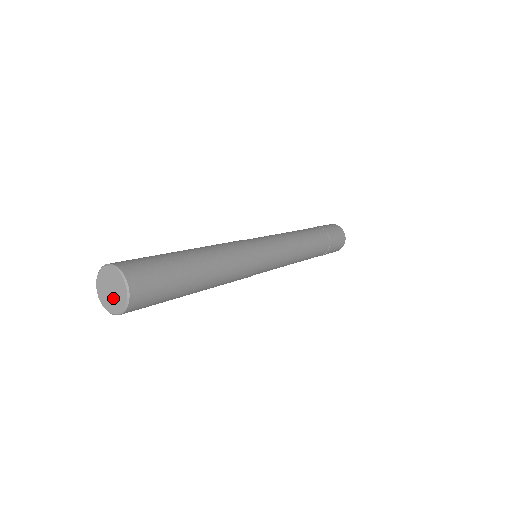
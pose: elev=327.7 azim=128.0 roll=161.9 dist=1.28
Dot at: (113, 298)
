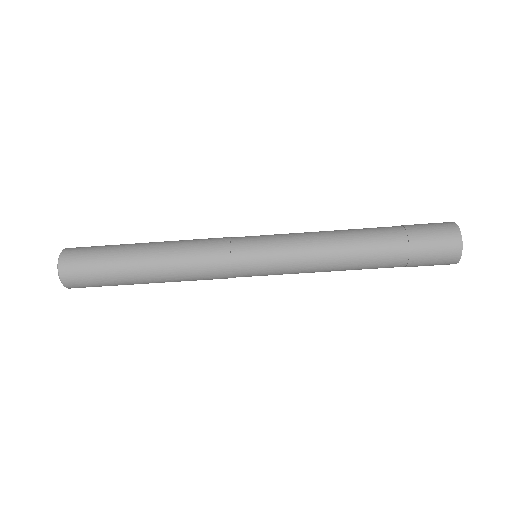
Dot at: occluded
